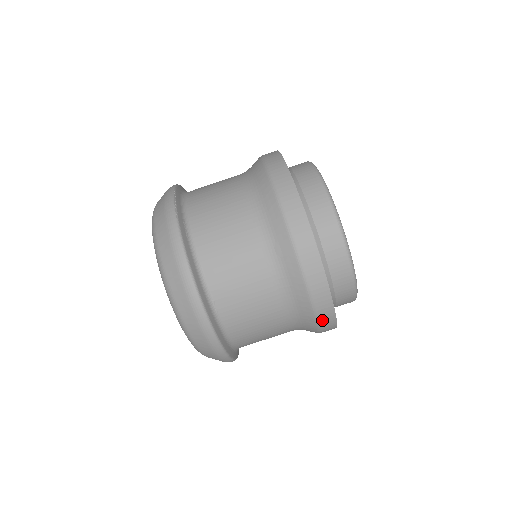
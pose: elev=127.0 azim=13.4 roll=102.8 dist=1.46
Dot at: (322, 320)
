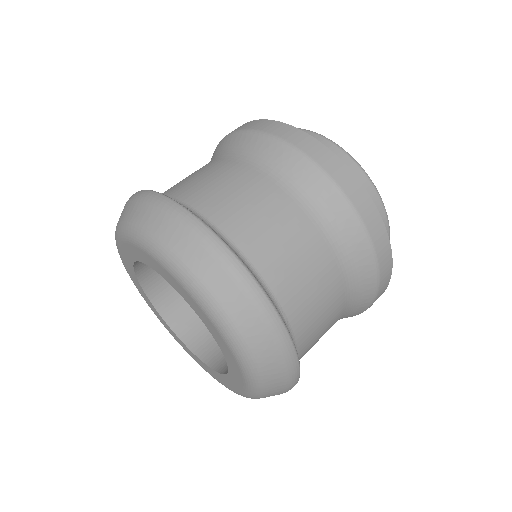
Dot at: (380, 290)
